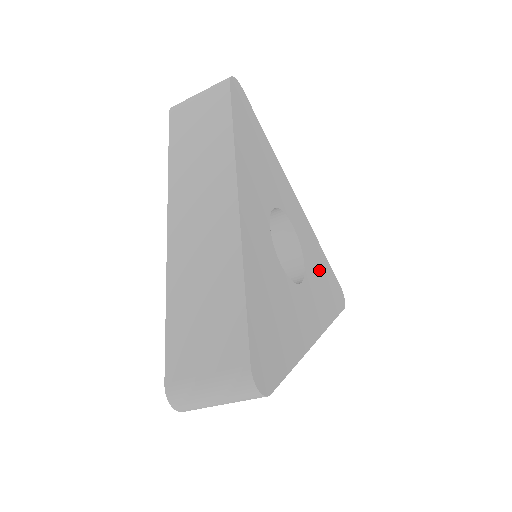
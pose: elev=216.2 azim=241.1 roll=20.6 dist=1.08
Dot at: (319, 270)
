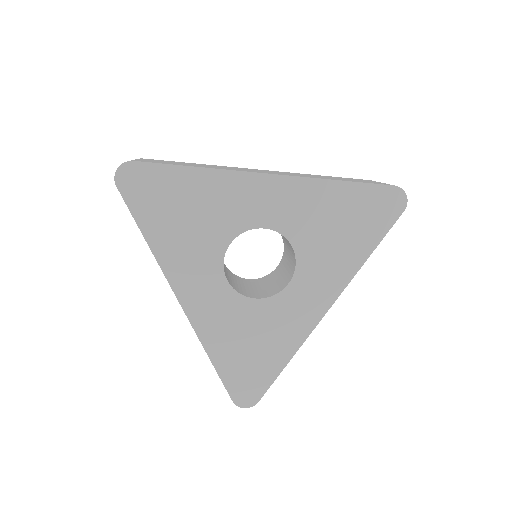
Dot at: (330, 224)
